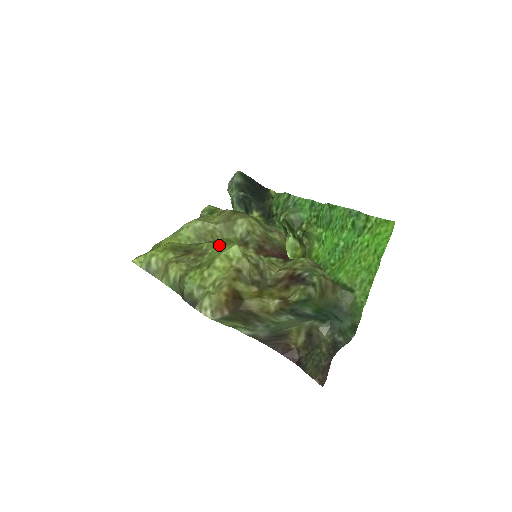
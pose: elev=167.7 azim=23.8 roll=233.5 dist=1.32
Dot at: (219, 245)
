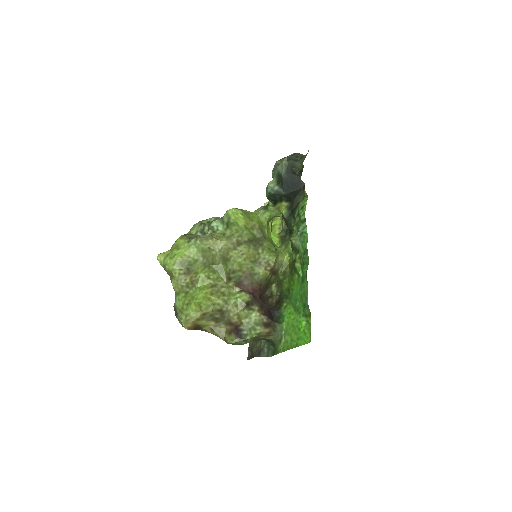
Dot at: (207, 279)
